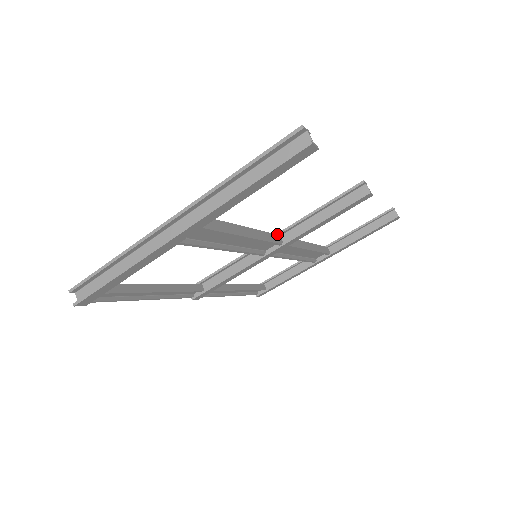
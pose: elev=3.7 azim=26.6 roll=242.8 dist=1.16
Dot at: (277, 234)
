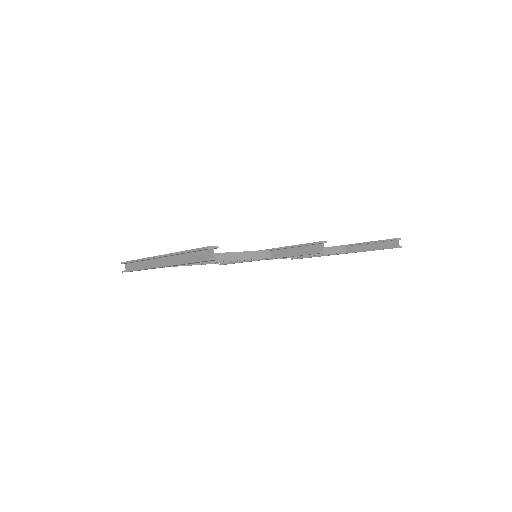
Dot at: (267, 250)
